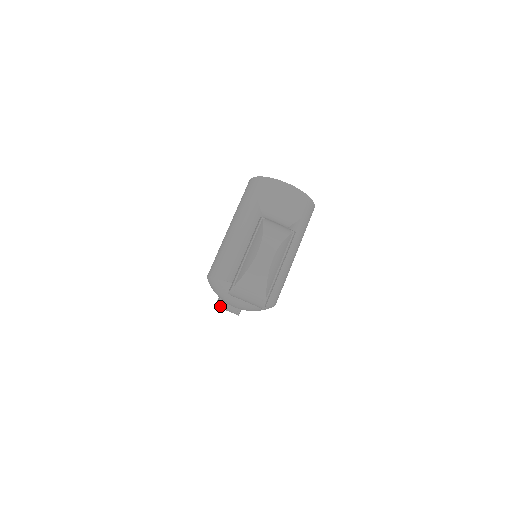
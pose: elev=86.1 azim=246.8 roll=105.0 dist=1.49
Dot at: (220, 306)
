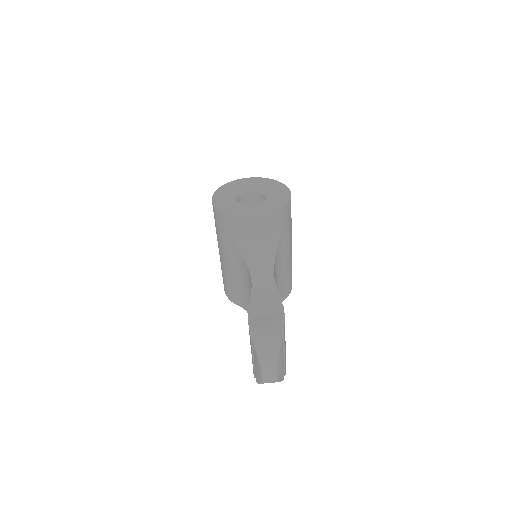
Dot at: occluded
